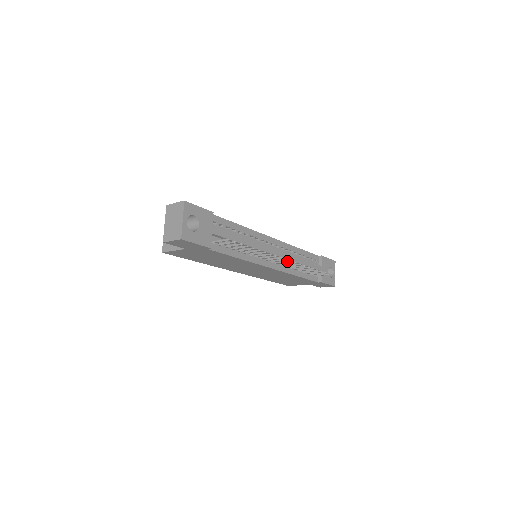
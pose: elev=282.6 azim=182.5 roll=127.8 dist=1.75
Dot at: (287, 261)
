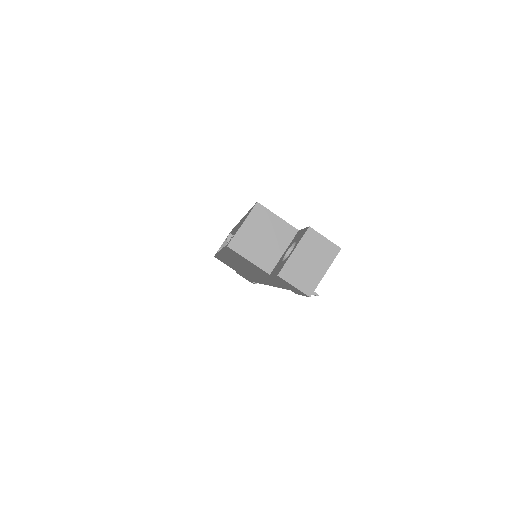
Dot at: occluded
